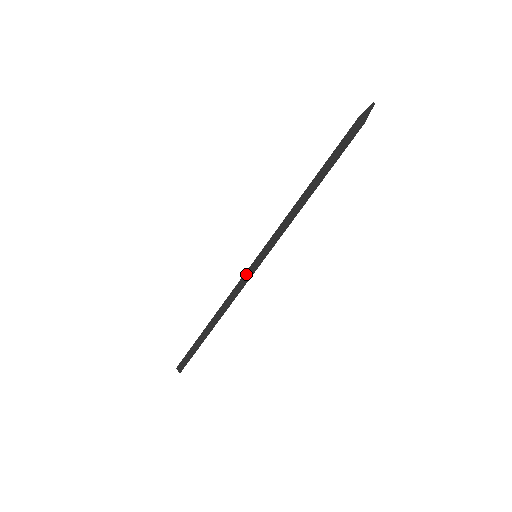
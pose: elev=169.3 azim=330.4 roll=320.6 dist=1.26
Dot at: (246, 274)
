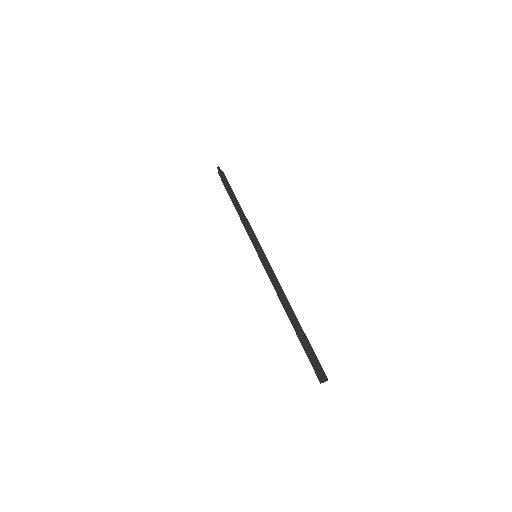
Dot at: (263, 264)
